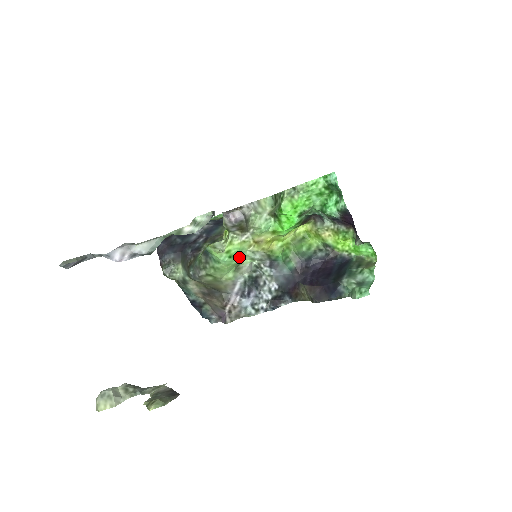
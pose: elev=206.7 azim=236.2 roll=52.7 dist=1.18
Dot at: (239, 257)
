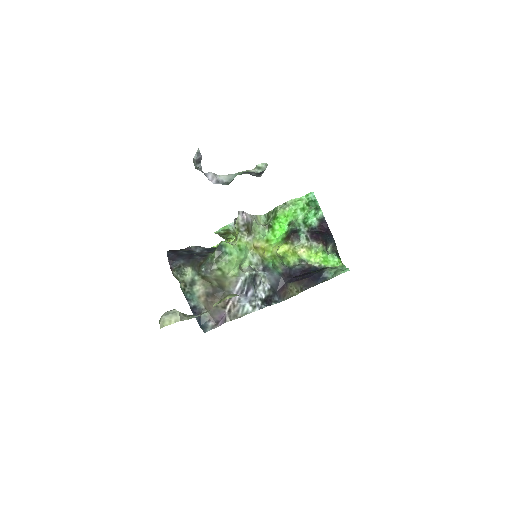
Dot at: (244, 254)
